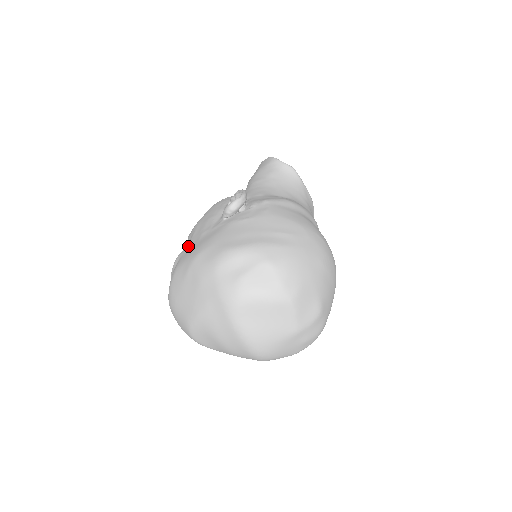
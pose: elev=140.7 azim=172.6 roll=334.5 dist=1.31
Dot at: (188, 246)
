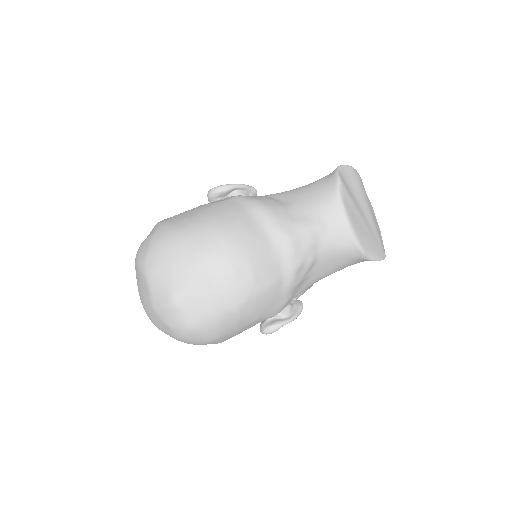
Dot at: occluded
